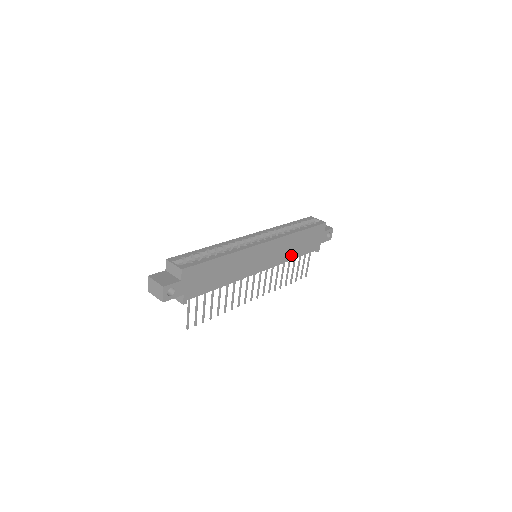
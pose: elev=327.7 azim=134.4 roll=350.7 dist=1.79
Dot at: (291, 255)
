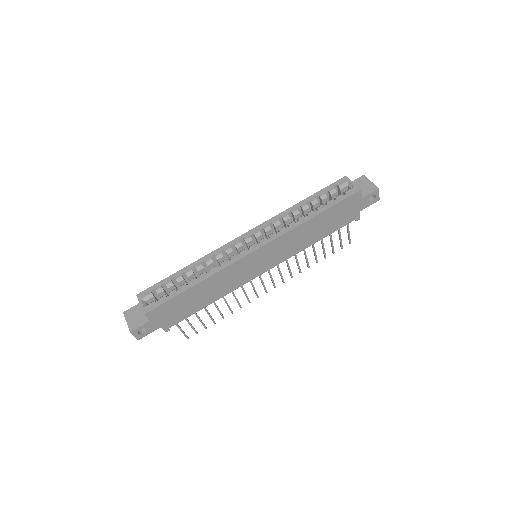
Dot at: (308, 242)
